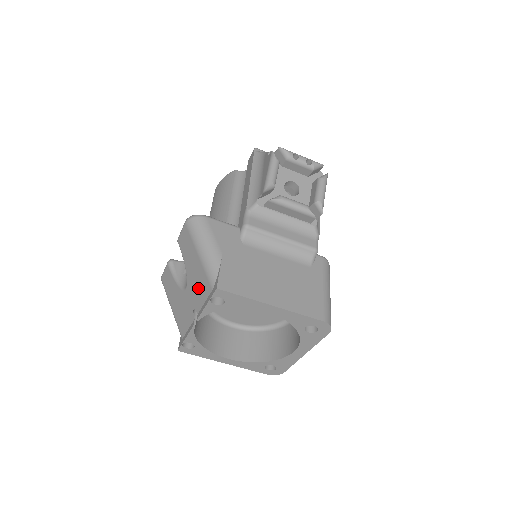
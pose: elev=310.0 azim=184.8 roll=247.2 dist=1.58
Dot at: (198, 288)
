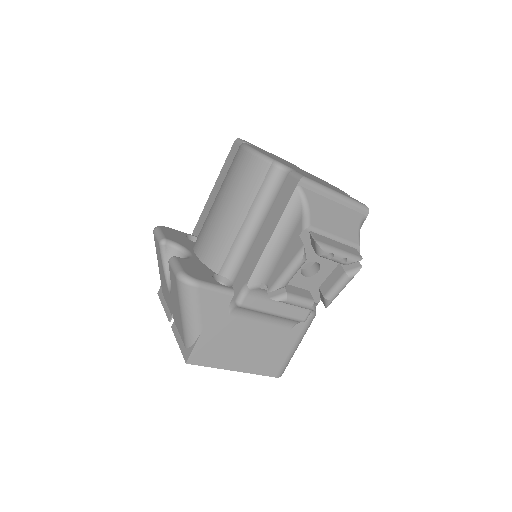
Dot at: (177, 319)
